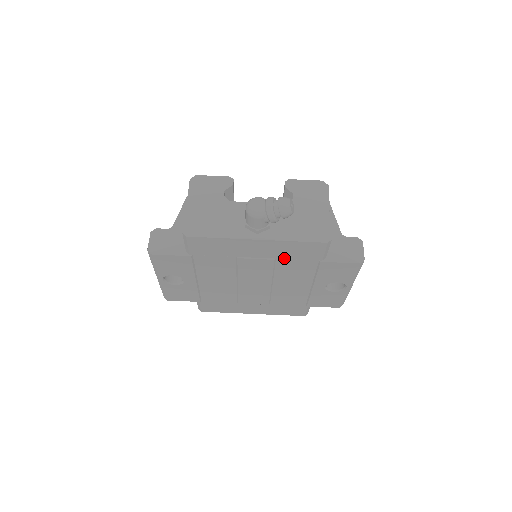
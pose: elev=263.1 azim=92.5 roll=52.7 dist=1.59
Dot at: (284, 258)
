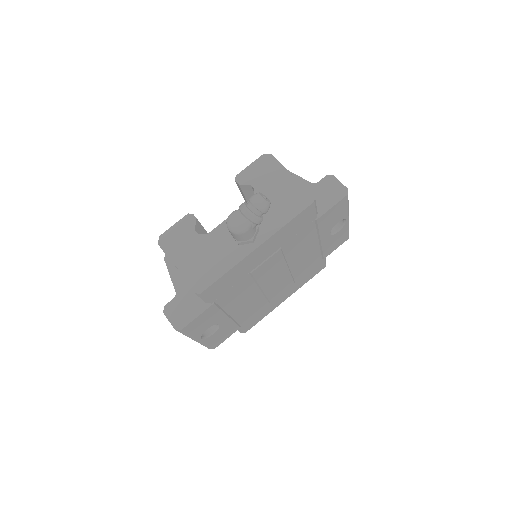
Dot at: (287, 241)
